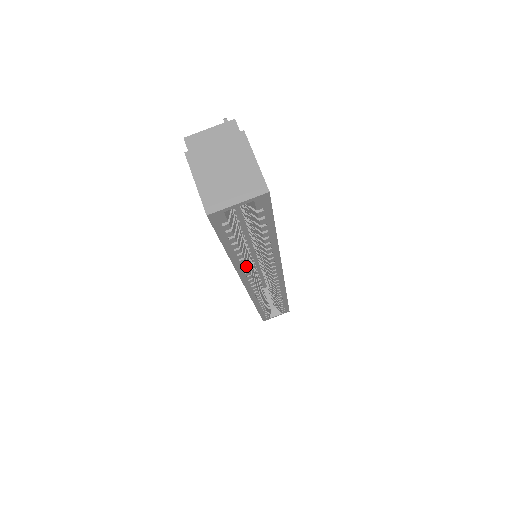
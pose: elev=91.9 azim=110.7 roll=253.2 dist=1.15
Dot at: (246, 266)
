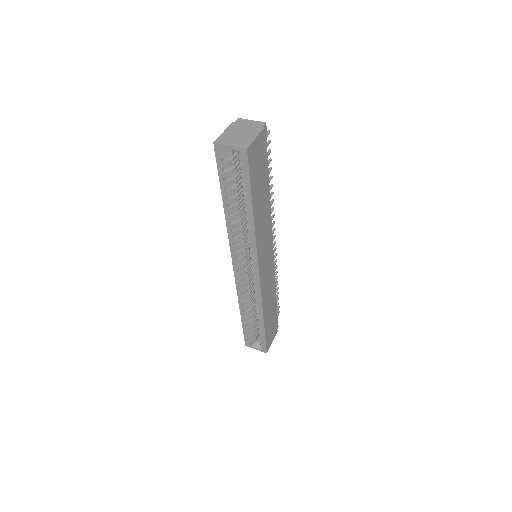
Dot at: (233, 228)
